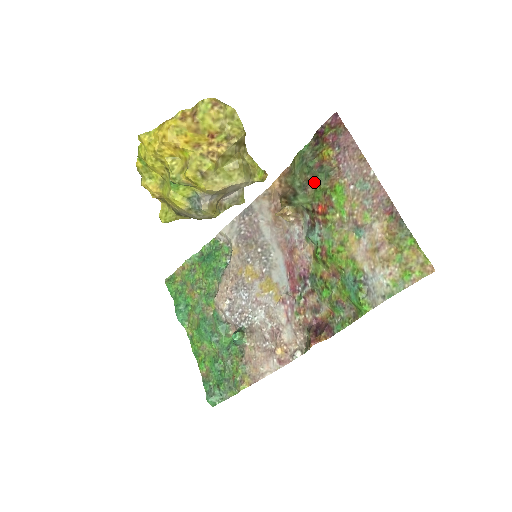
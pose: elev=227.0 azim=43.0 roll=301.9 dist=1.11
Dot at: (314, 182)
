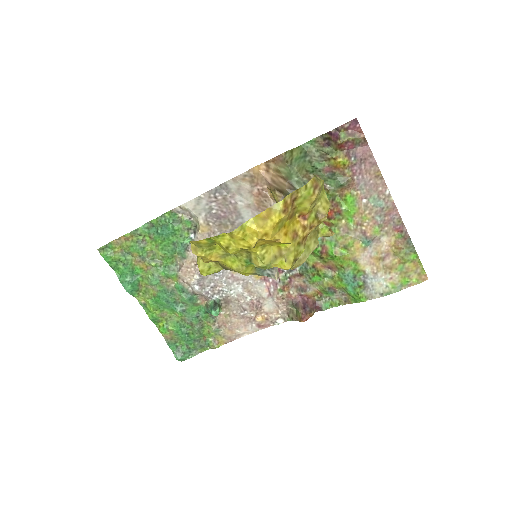
Dot at: occluded
